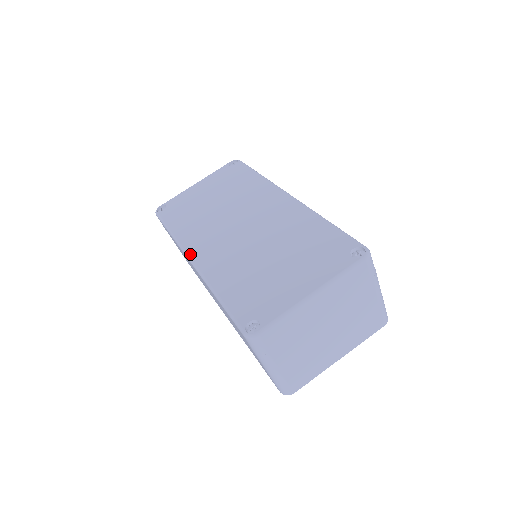
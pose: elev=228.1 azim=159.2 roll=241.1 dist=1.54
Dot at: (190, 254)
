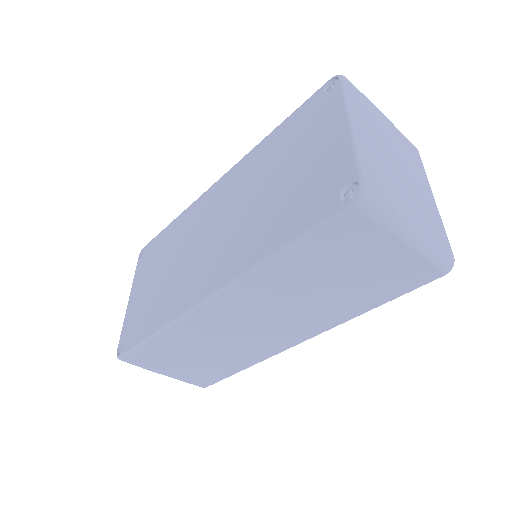
Dot at: (200, 299)
